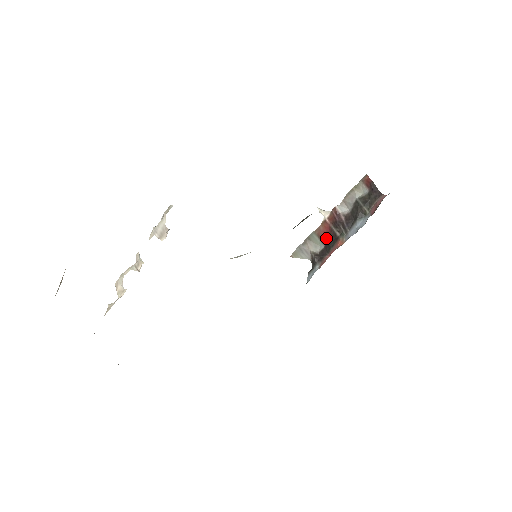
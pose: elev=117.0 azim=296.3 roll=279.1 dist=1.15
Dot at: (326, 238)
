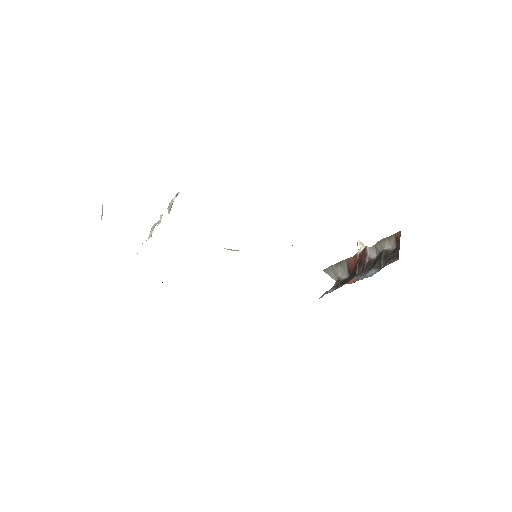
Dot at: (351, 270)
